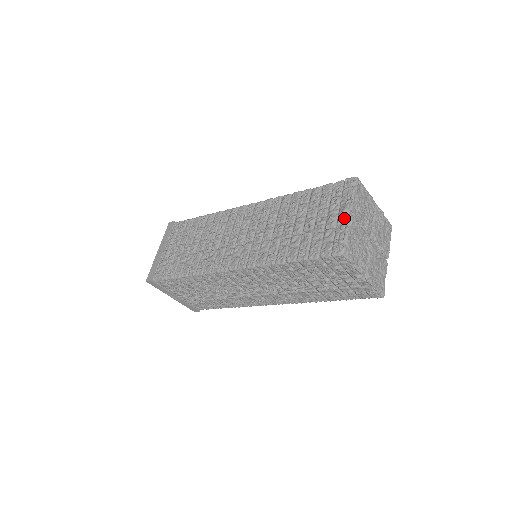
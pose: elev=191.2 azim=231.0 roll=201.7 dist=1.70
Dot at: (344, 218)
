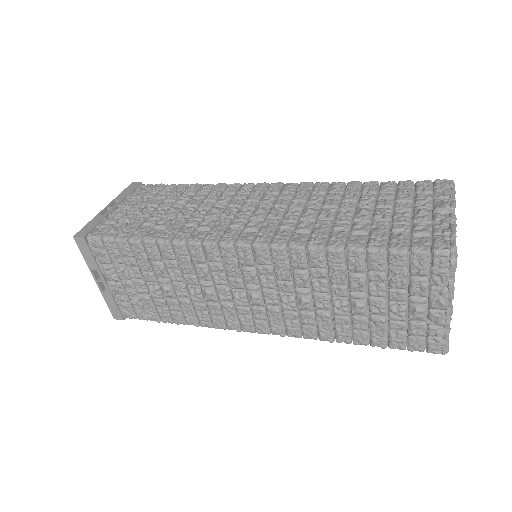
Dot at: (446, 215)
